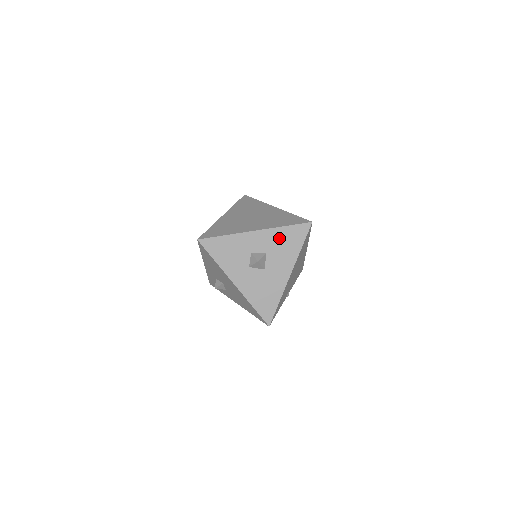
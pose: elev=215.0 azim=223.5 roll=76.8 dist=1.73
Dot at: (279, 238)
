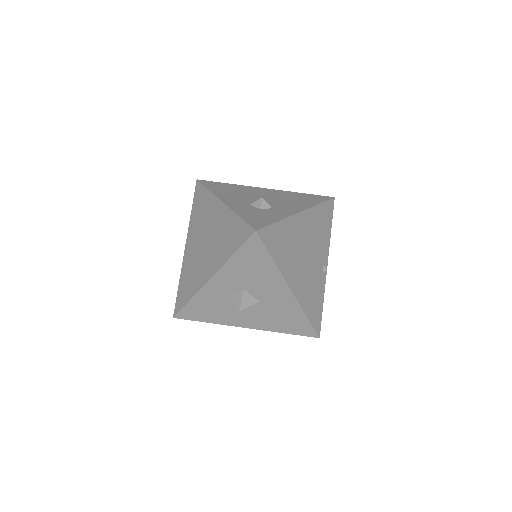
Dot at: (240, 269)
